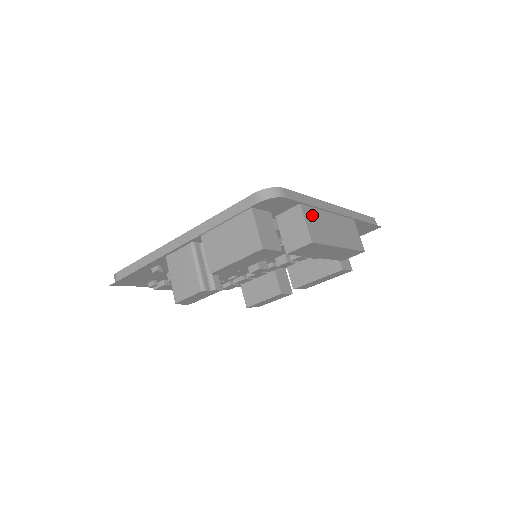
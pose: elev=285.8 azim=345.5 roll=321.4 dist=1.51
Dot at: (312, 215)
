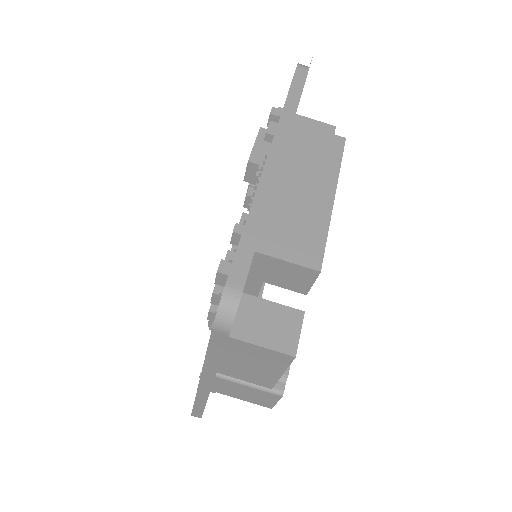
Dot at: (277, 233)
